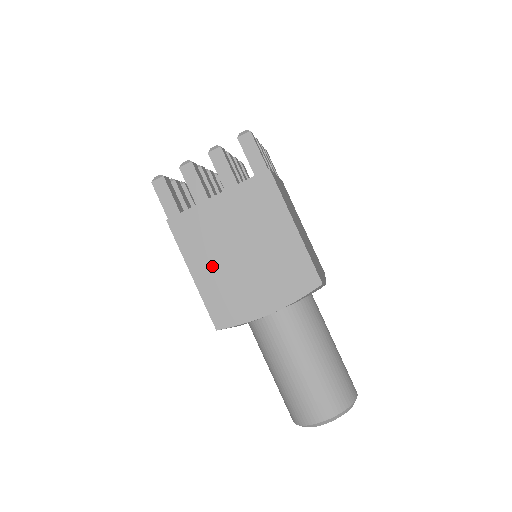
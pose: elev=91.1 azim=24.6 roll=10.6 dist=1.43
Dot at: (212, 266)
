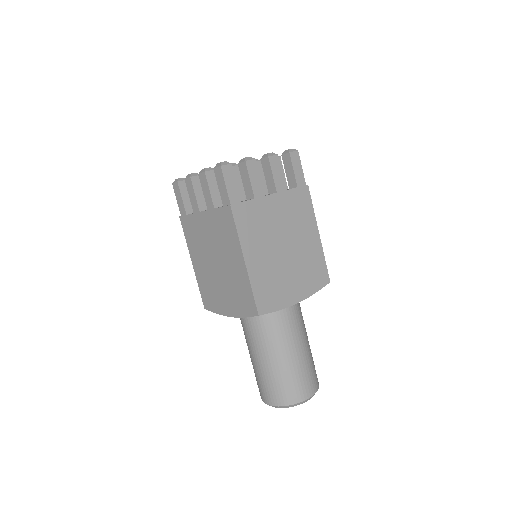
Dot at: (201, 264)
